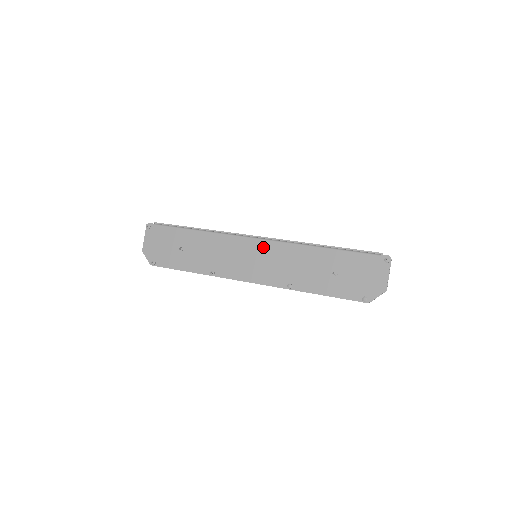
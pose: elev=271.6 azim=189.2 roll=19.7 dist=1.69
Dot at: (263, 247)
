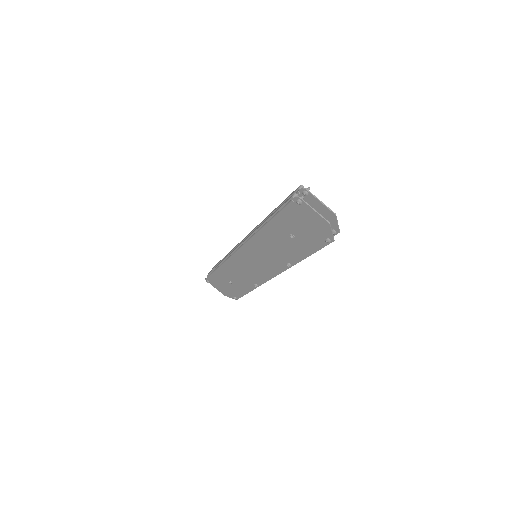
Dot at: (248, 252)
